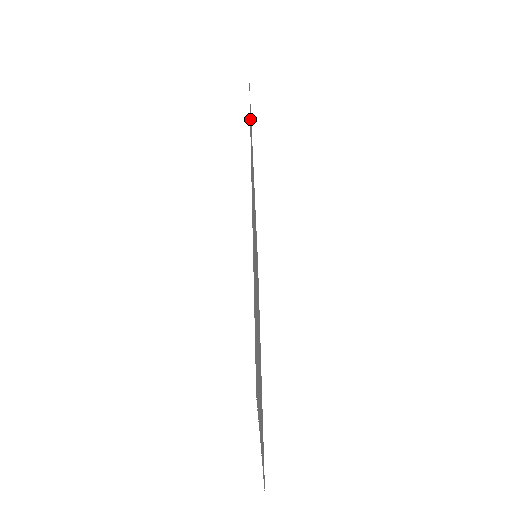
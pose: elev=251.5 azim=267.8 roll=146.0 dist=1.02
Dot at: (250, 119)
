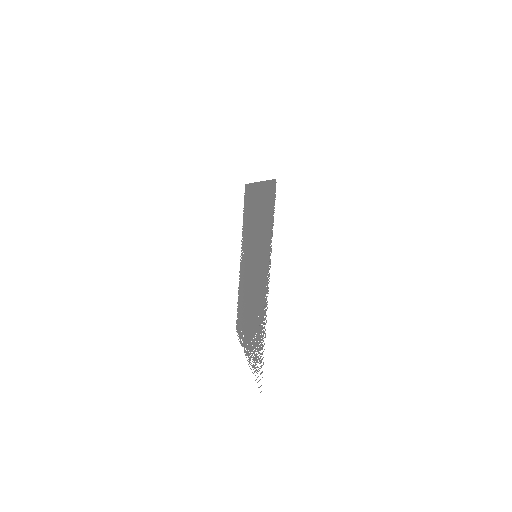
Dot at: out of frame
